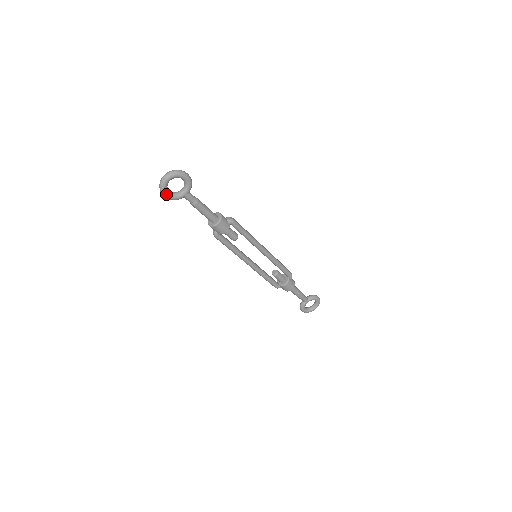
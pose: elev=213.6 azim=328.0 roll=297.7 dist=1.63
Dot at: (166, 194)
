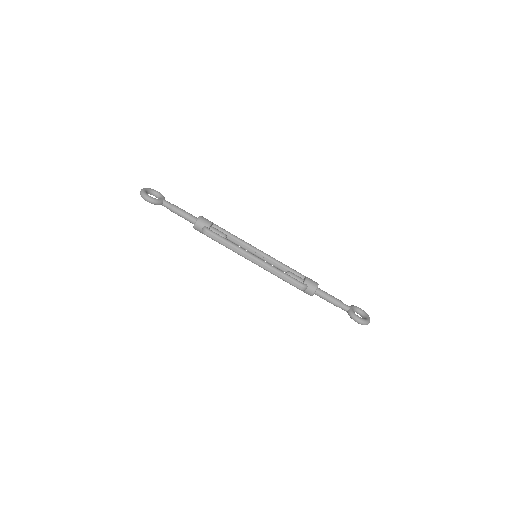
Dot at: (148, 196)
